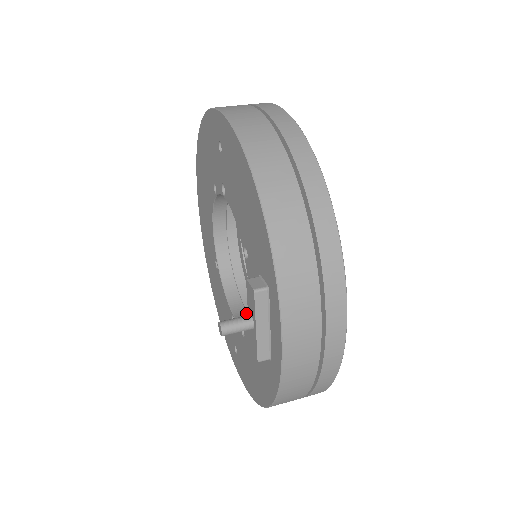
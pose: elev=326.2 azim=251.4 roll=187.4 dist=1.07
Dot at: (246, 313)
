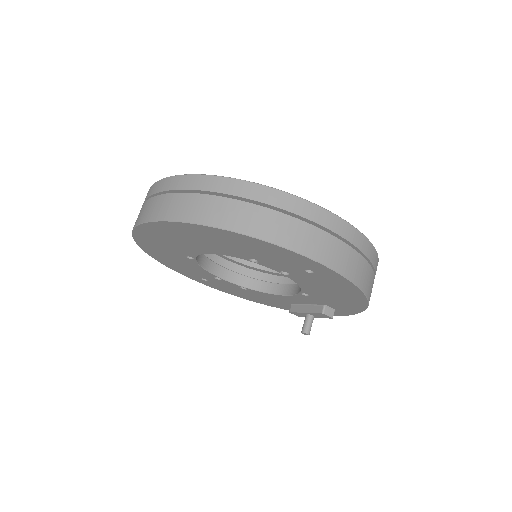
Dot at: (226, 270)
